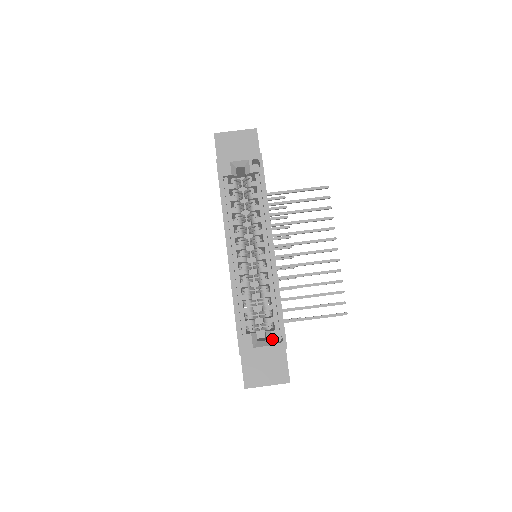
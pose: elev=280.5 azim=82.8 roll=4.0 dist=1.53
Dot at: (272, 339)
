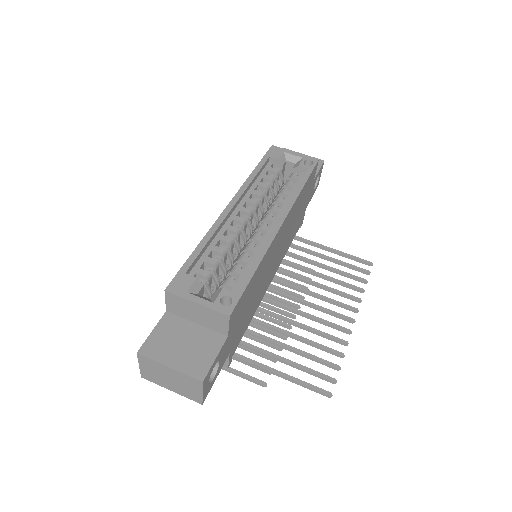
Dot at: (218, 296)
